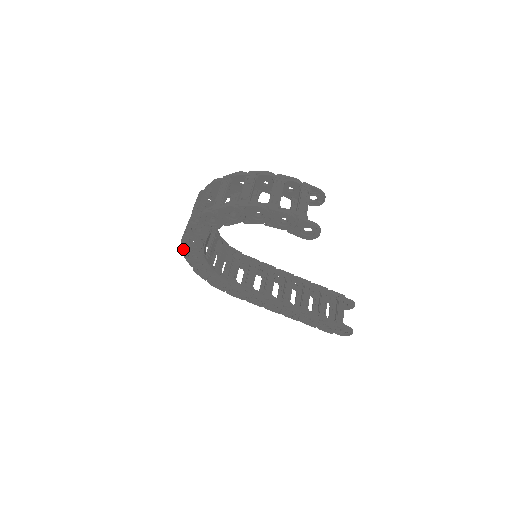
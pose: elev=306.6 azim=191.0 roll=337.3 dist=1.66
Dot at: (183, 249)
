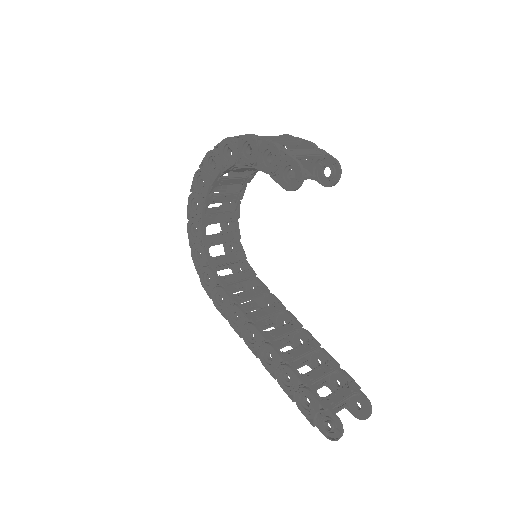
Dot at: (188, 215)
